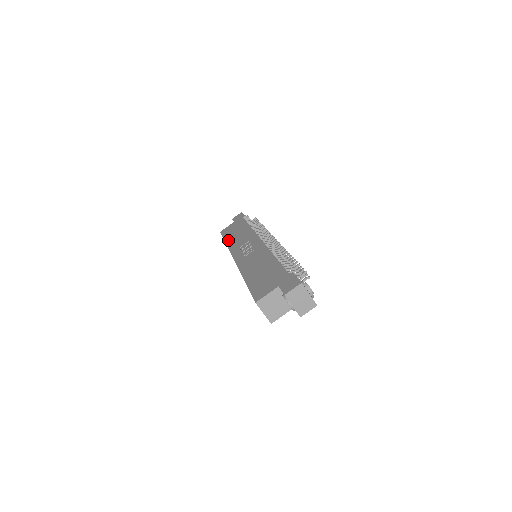
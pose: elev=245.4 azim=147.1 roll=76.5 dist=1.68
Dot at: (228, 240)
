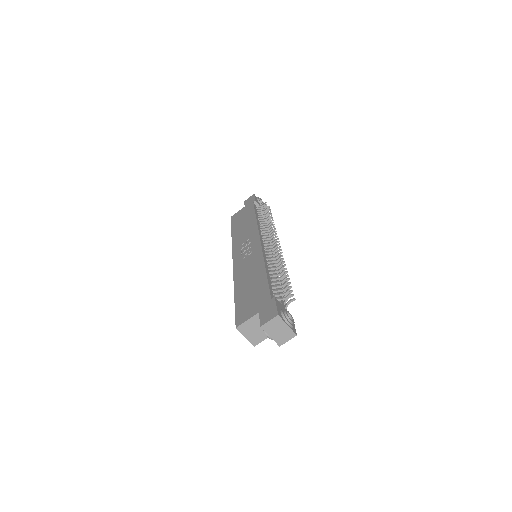
Dot at: (234, 231)
